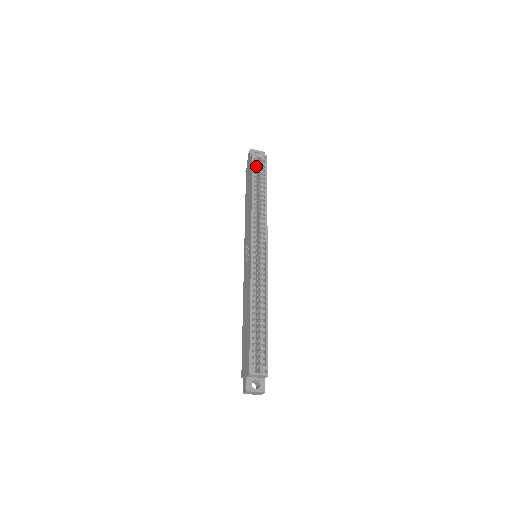
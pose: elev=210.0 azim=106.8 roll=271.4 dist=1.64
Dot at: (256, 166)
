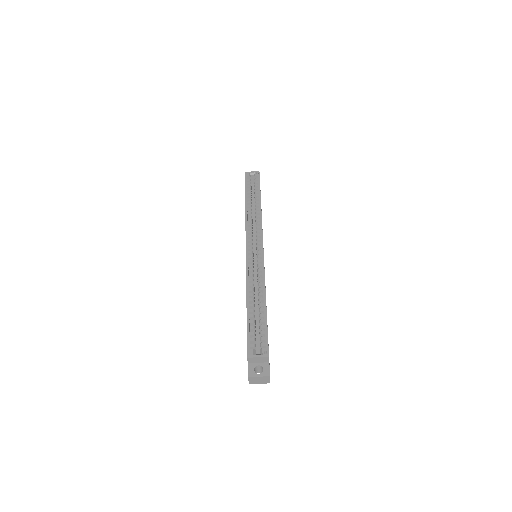
Dot at: (249, 182)
